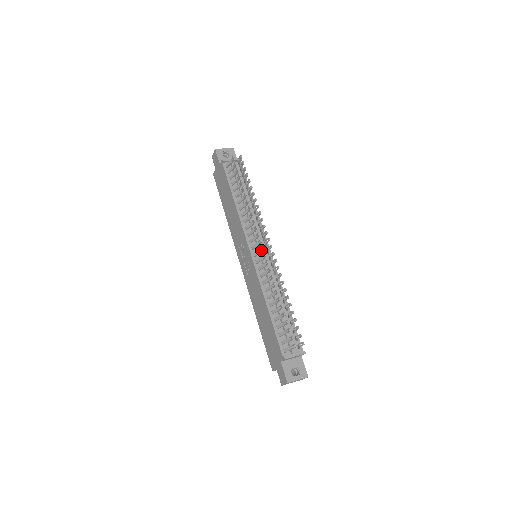
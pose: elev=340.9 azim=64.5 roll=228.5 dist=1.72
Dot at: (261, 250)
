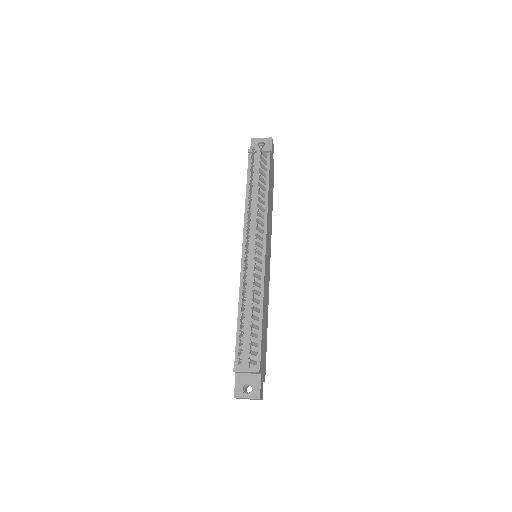
Dot at: (247, 250)
